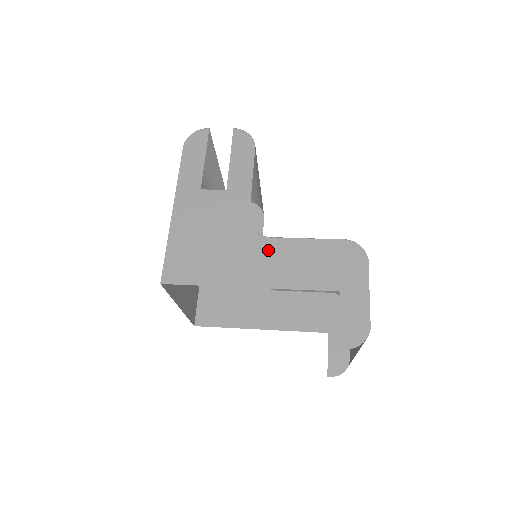
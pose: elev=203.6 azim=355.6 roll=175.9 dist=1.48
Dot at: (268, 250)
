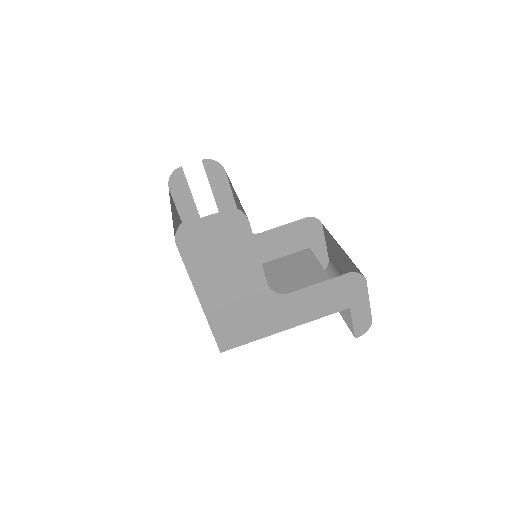
Dot at: (292, 302)
